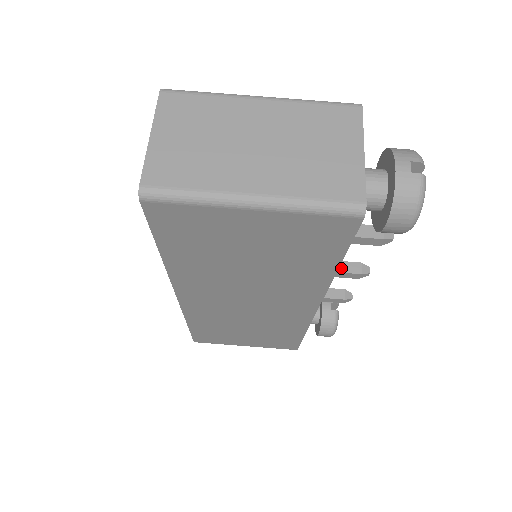
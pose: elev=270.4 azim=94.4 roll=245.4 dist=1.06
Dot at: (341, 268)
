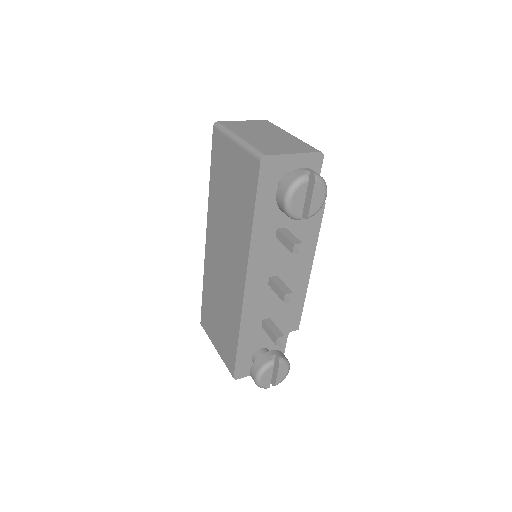
Dot at: (280, 285)
